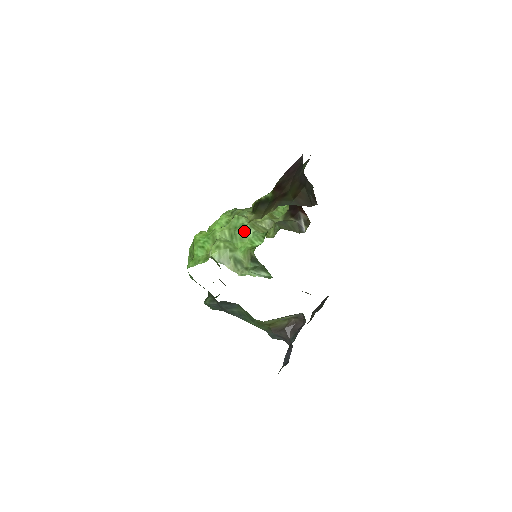
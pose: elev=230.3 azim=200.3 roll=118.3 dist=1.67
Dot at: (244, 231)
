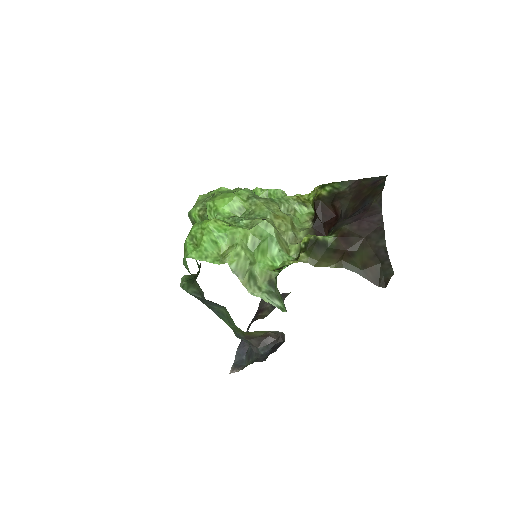
Dot at: (269, 244)
